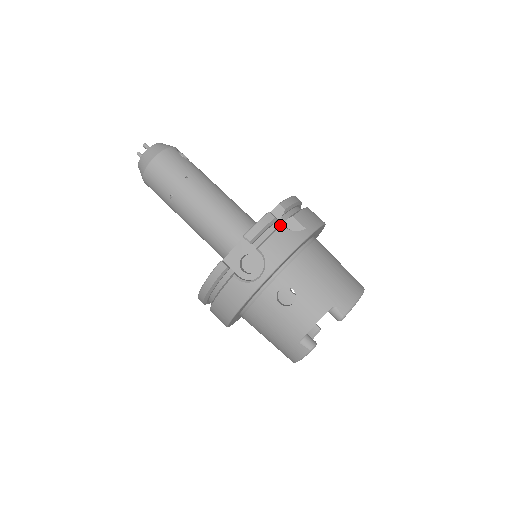
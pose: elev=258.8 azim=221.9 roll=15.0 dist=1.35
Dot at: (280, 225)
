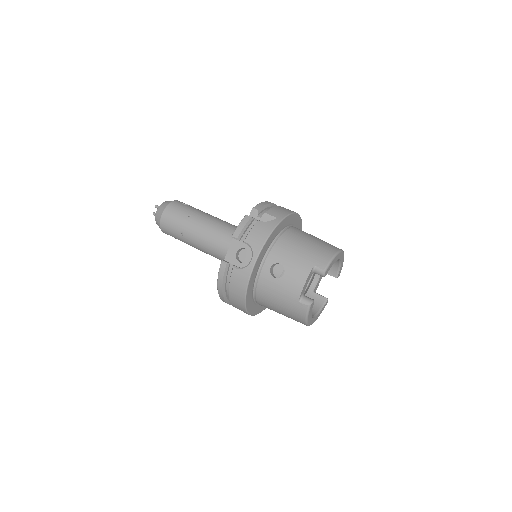
Dot at: (256, 221)
